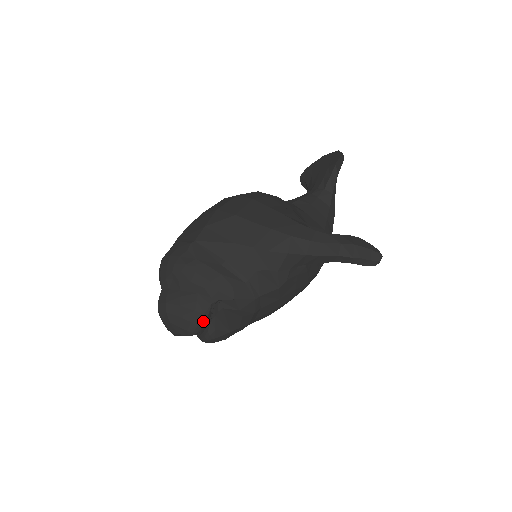
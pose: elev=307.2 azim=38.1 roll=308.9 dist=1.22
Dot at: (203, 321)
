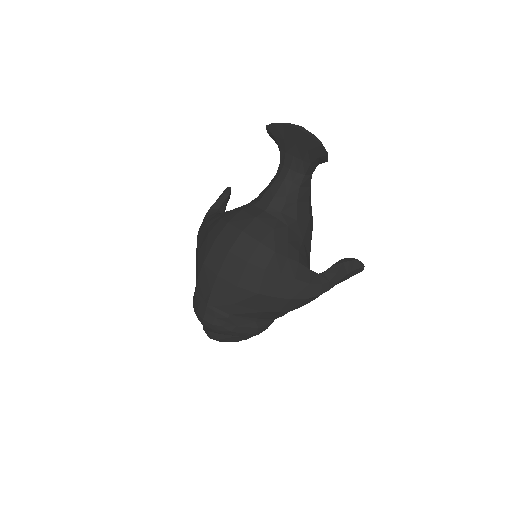
Dot at: occluded
